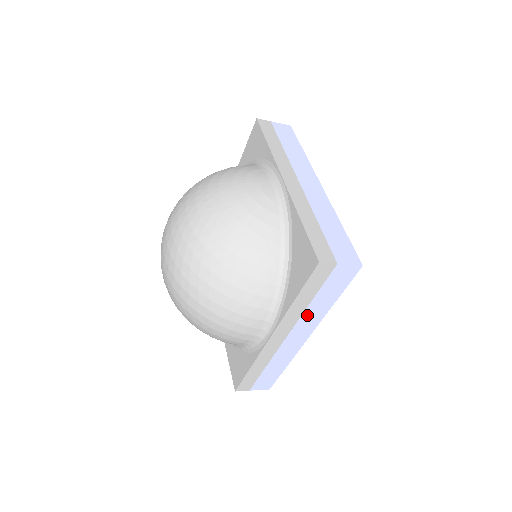
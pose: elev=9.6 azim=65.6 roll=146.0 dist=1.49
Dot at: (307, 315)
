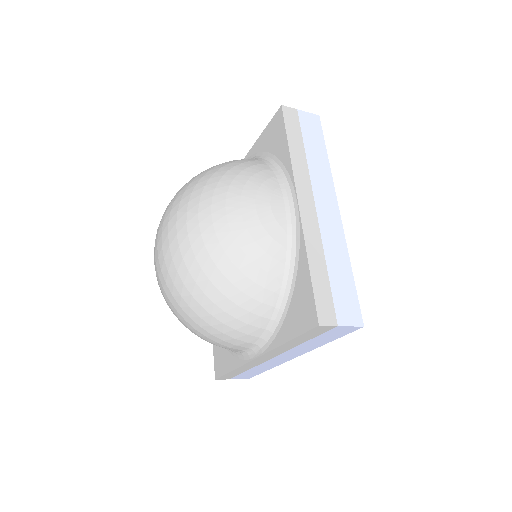
Dot at: (297, 348)
